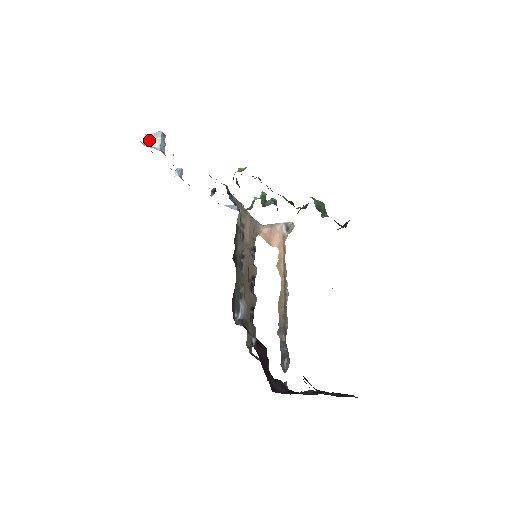
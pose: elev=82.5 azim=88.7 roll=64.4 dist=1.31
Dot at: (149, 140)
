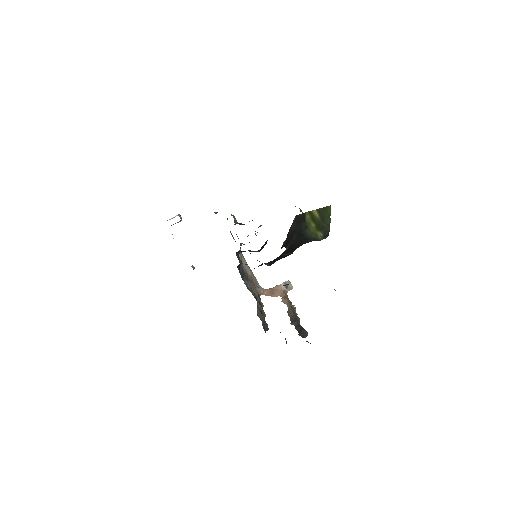
Dot at: (170, 219)
